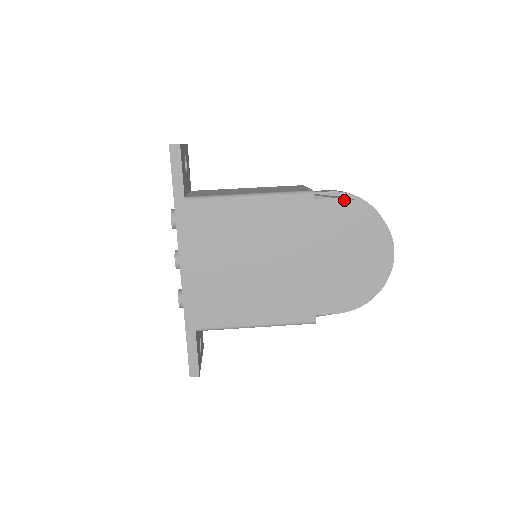
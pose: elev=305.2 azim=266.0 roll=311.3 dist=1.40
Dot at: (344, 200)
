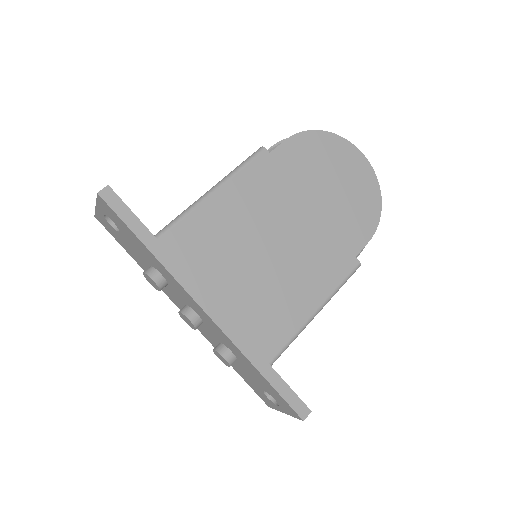
Dot at: (292, 138)
